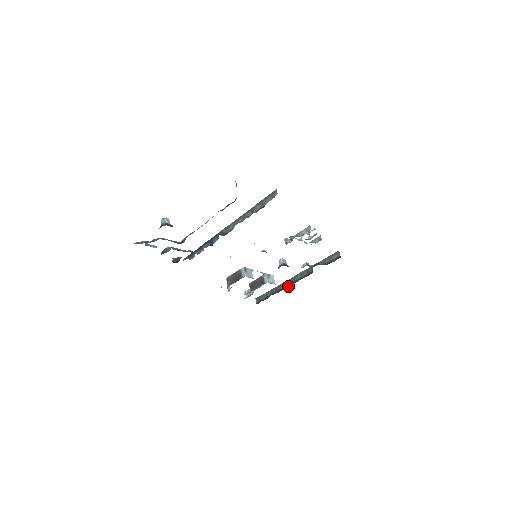
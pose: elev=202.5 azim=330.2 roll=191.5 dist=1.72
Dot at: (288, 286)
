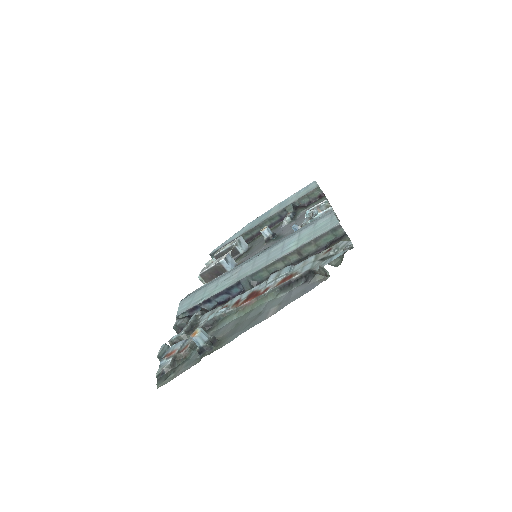
Dot at: (256, 236)
